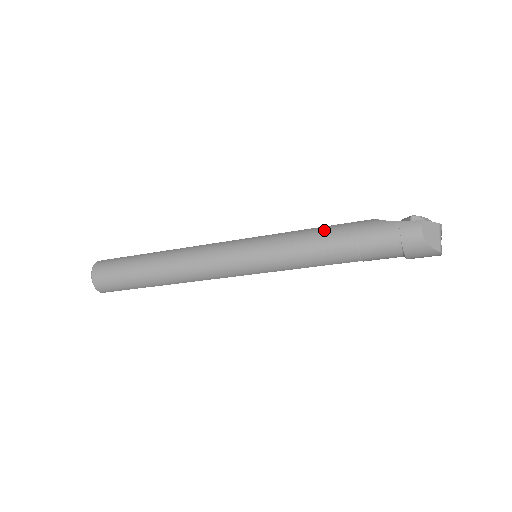
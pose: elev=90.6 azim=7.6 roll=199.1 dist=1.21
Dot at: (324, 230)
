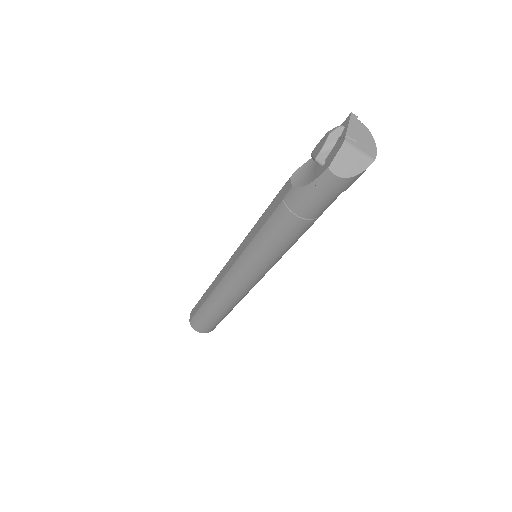
Dot at: (272, 226)
